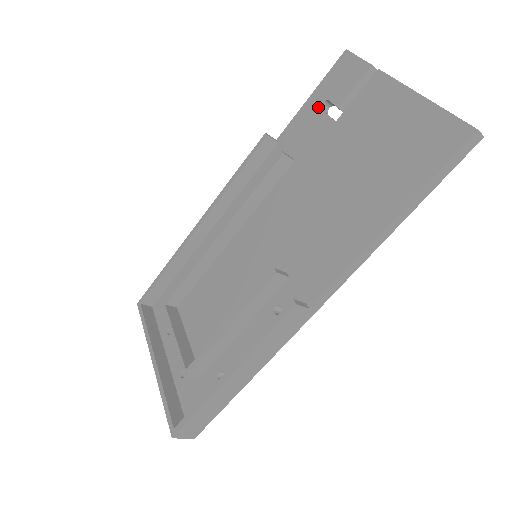
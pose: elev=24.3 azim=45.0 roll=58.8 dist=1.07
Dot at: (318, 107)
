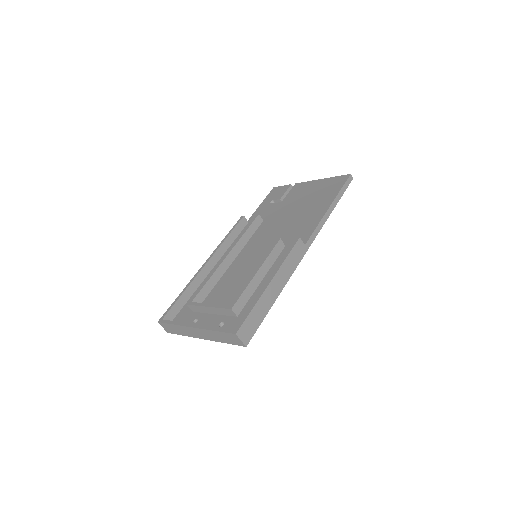
Dot at: (268, 204)
